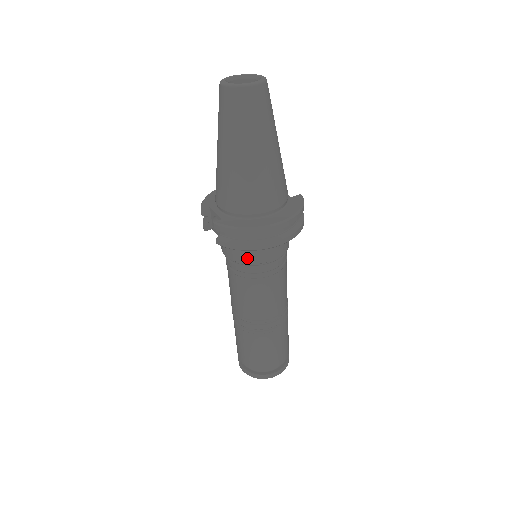
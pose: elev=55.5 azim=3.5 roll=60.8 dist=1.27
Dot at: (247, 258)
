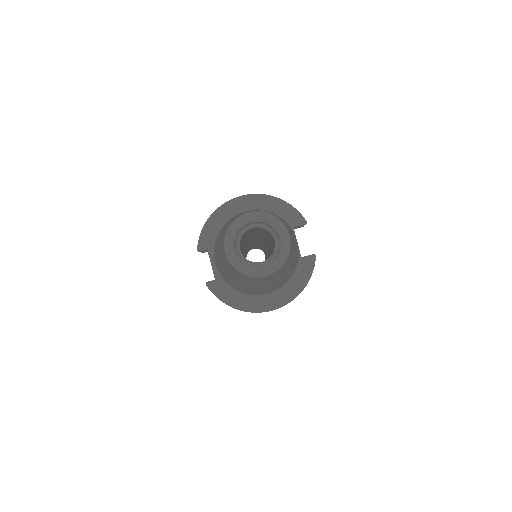
Dot at: occluded
